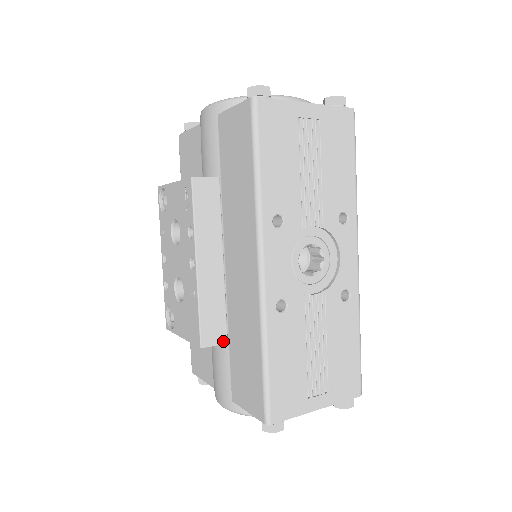
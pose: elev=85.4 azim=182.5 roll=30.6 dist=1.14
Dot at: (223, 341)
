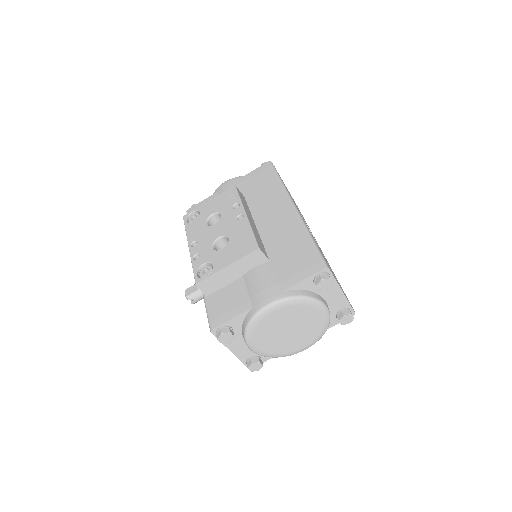
Dot at: (267, 257)
